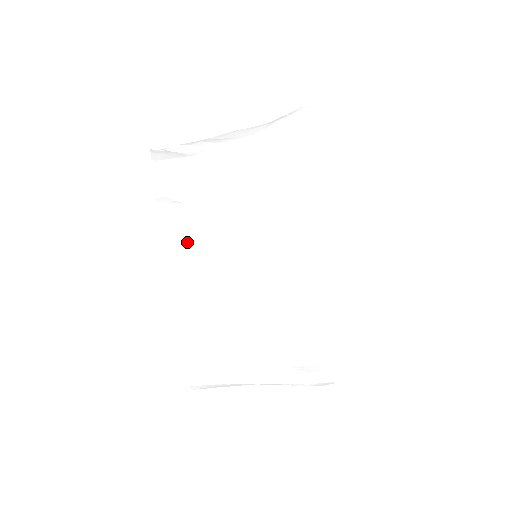
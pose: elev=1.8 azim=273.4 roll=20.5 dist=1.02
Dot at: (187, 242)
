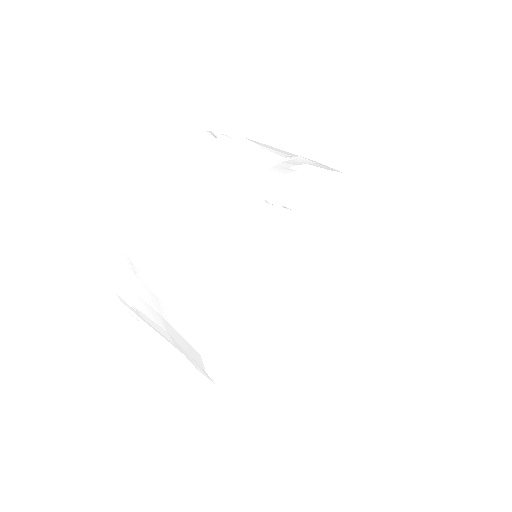
Dot at: (132, 245)
